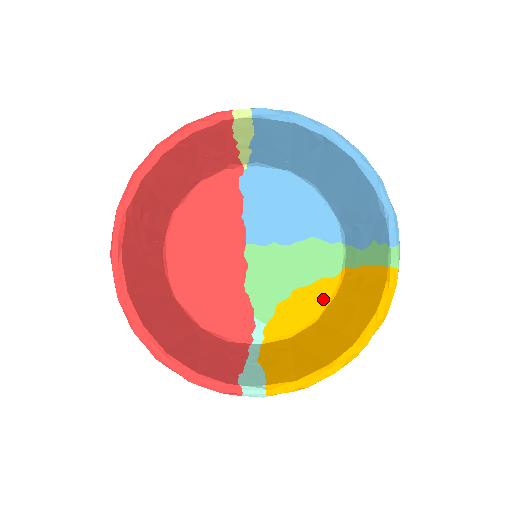
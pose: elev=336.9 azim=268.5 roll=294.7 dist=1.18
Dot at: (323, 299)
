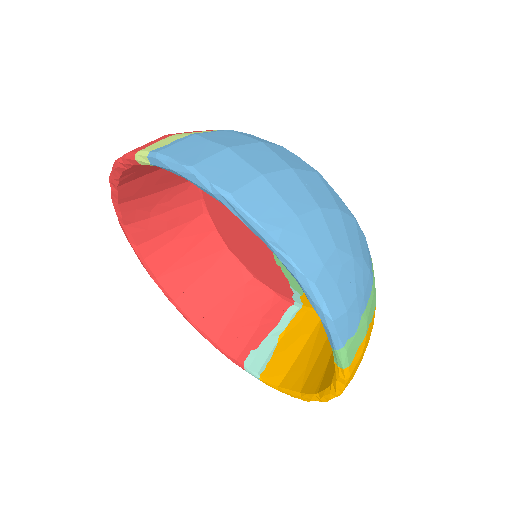
Dot at: occluded
